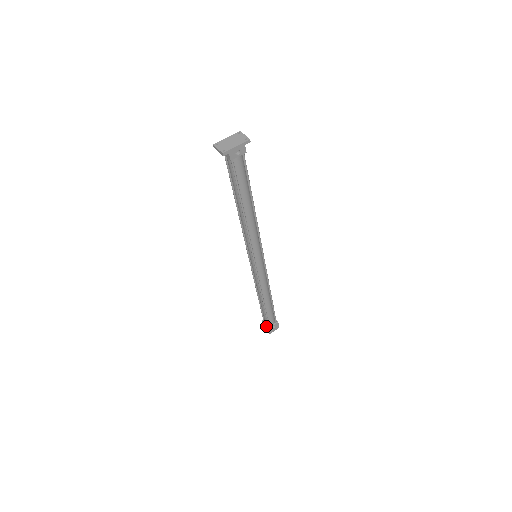
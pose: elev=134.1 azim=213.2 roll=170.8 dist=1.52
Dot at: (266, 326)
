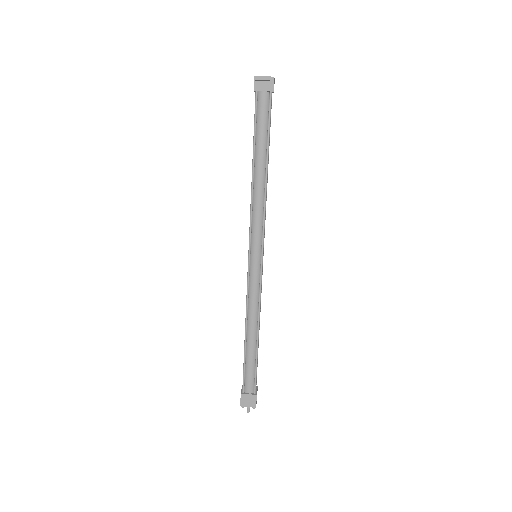
Dot at: (251, 395)
